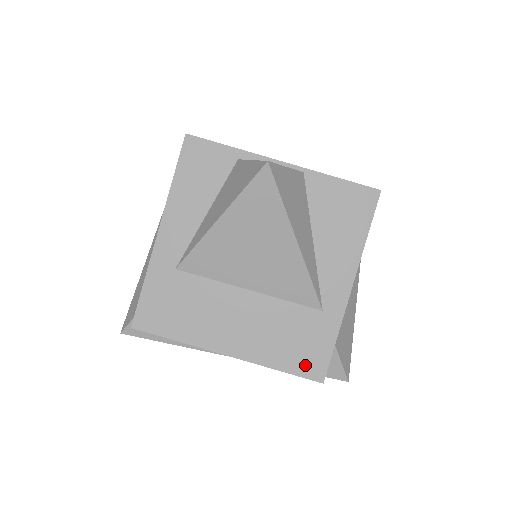
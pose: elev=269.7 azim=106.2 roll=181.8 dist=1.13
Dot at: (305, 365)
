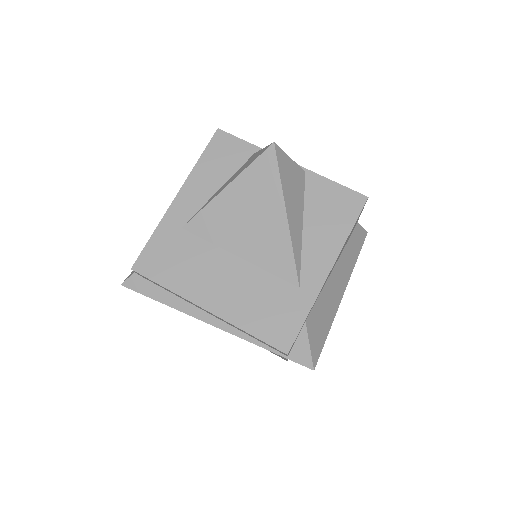
Dot at: (274, 334)
